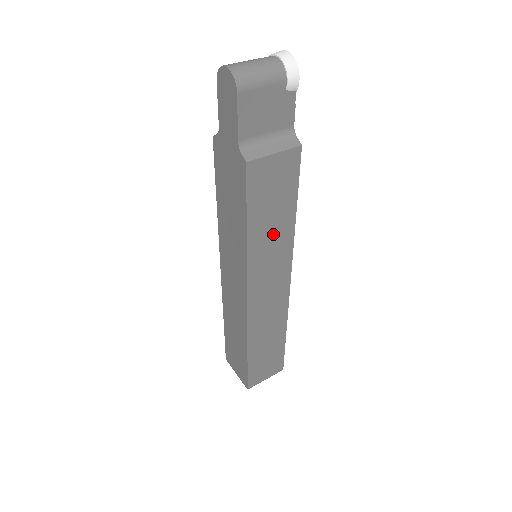
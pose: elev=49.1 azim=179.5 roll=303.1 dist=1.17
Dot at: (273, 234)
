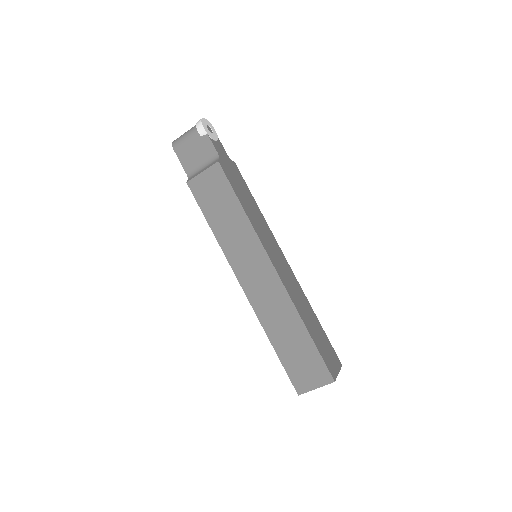
Dot at: (233, 228)
